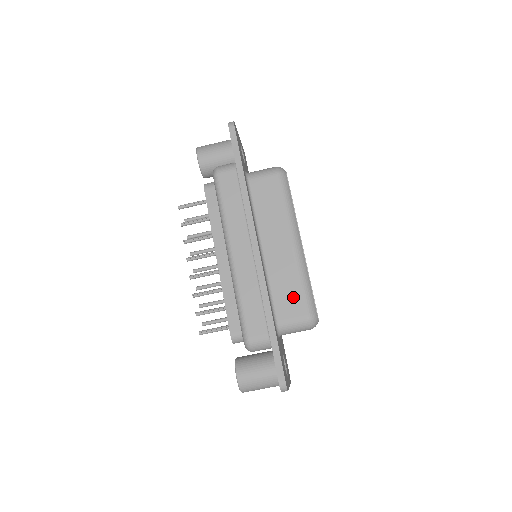
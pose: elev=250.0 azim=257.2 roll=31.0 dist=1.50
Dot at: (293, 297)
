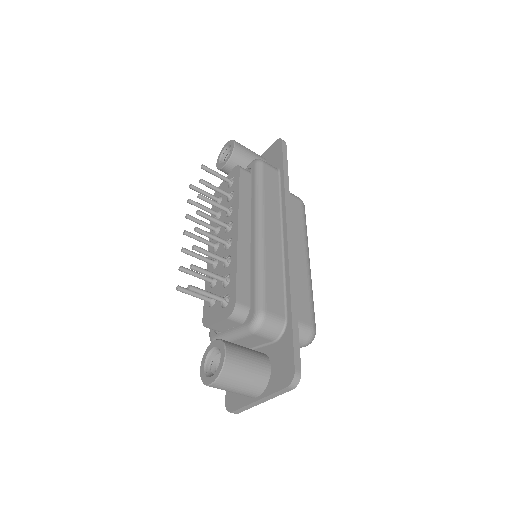
Dot at: (302, 302)
